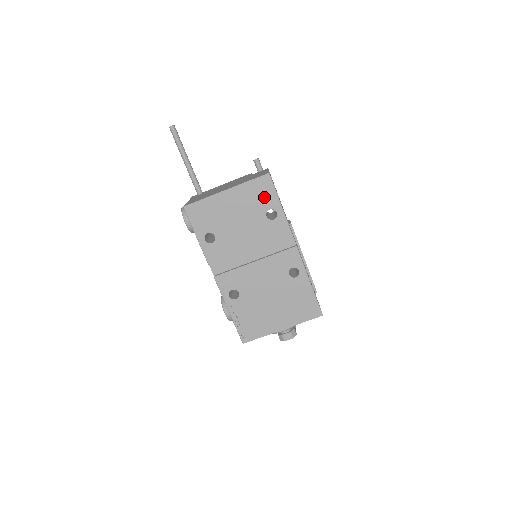
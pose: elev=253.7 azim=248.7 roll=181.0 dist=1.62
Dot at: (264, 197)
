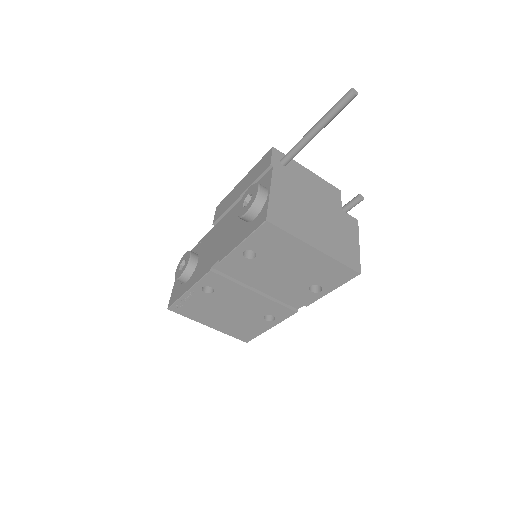
Dot at: (331, 278)
